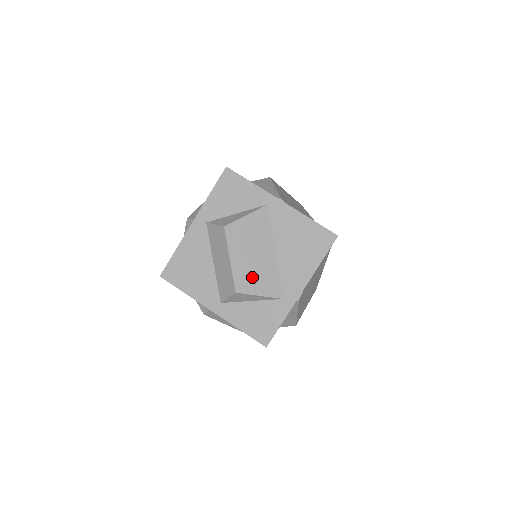
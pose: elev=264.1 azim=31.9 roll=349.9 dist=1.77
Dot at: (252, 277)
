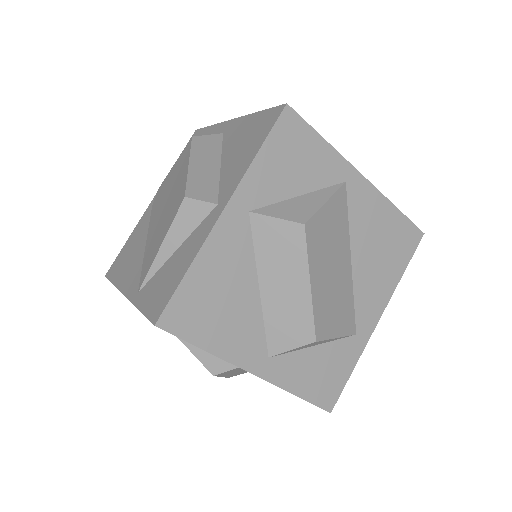
Dot at: (331, 309)
